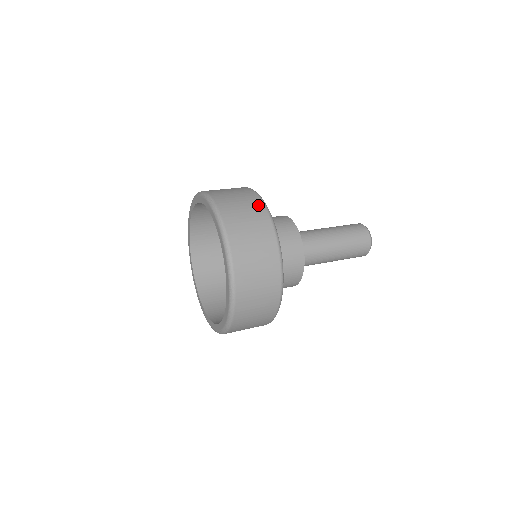
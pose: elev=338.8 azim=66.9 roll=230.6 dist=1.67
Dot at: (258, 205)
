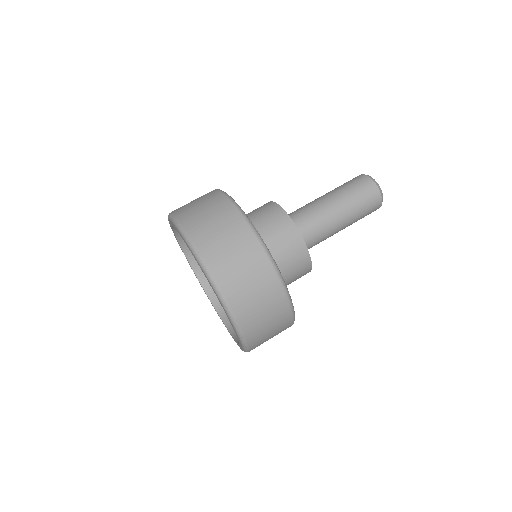
Dot at: (240, 225)
